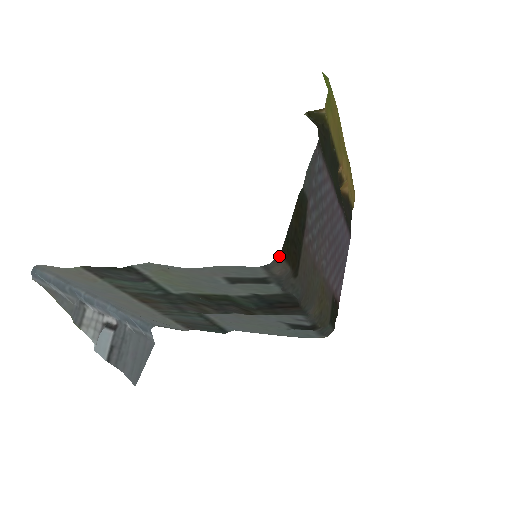
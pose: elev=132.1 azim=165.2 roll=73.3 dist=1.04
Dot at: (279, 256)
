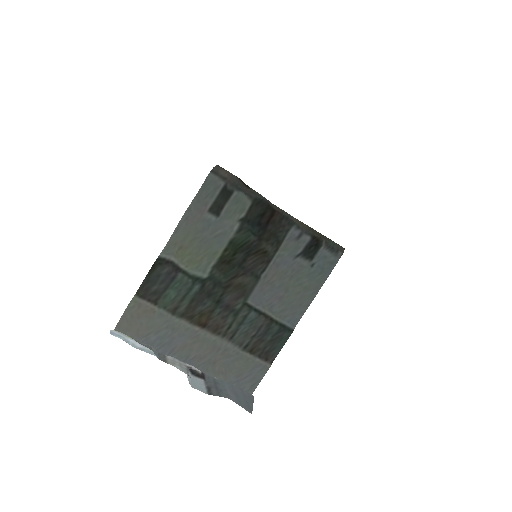
Dot at: (218, 166)
